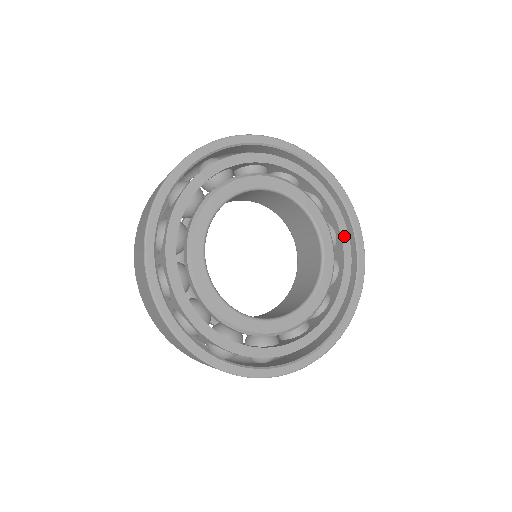
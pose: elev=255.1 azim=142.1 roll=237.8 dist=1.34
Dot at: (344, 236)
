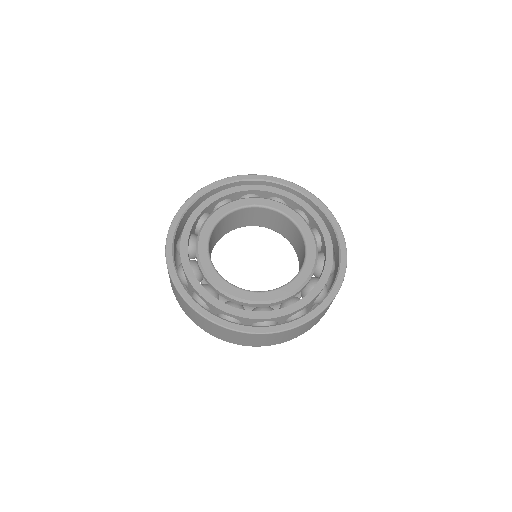
Dot at: (329, 260)
